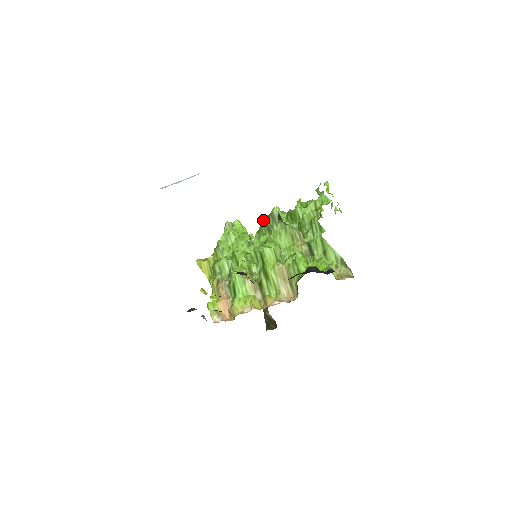
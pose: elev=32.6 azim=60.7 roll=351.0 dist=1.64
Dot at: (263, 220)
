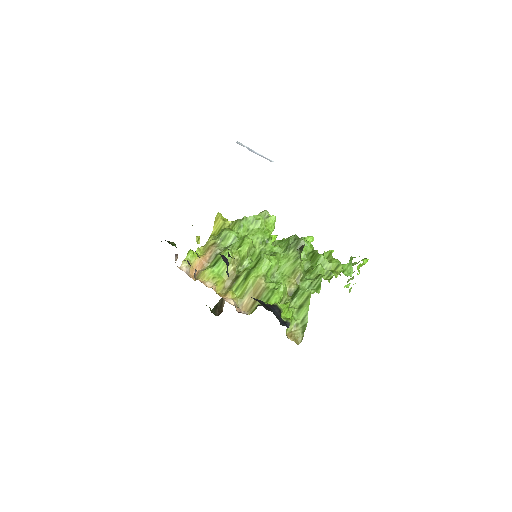
Dot at: (291, 237)
